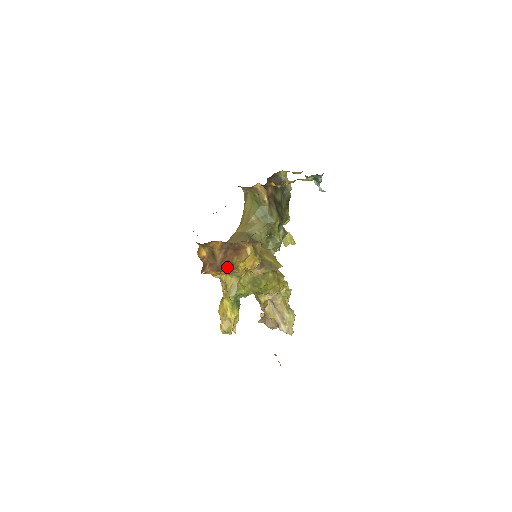
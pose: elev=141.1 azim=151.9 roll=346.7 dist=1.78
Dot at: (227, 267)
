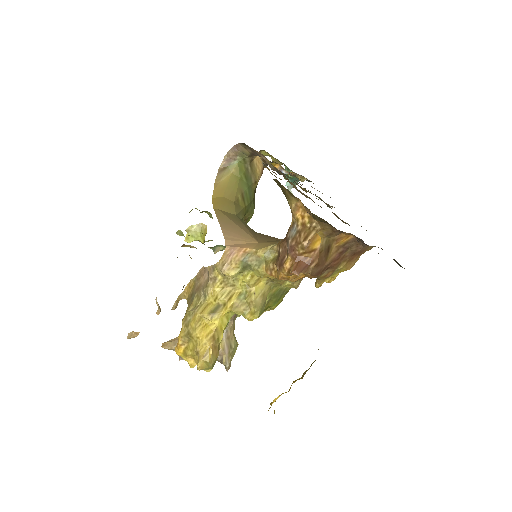
Dot at: (322, 273)
